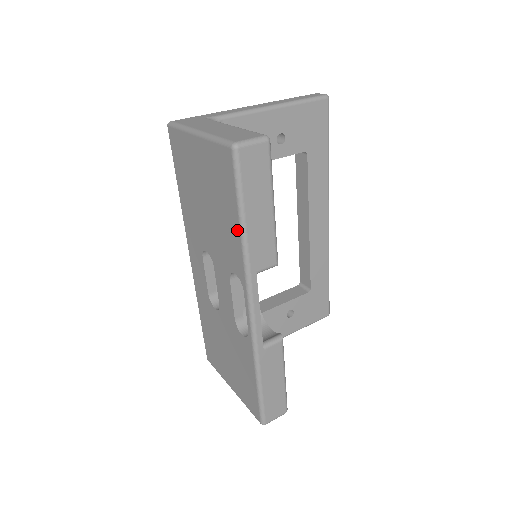
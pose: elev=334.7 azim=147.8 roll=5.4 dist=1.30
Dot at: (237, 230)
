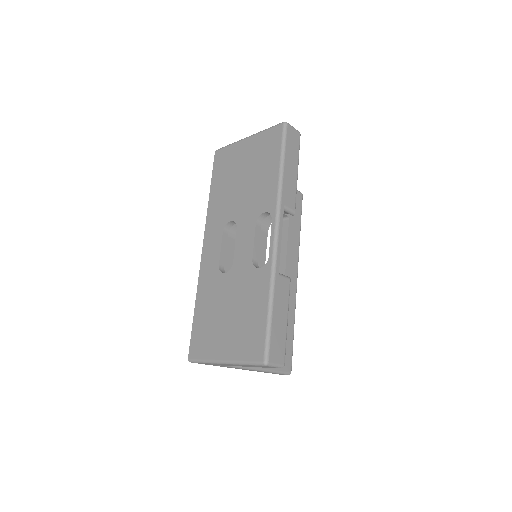
Dot at: (276, 173)
